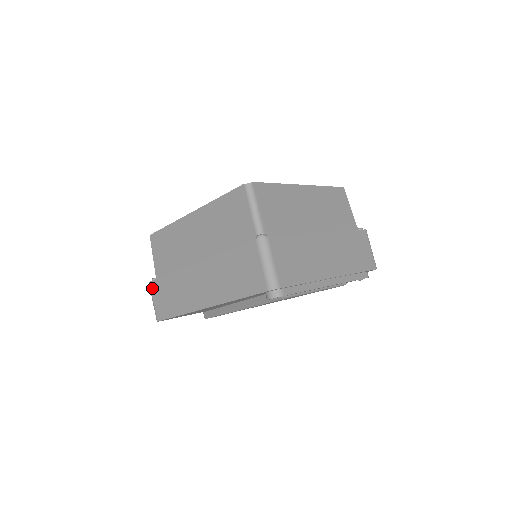
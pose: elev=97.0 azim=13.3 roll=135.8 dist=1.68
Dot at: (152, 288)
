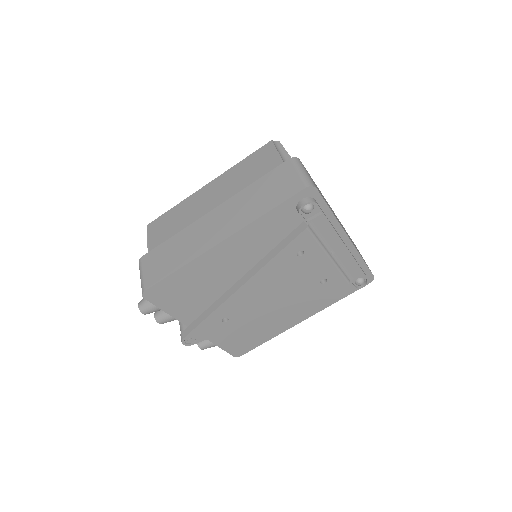
Dot at: (144, 261)
